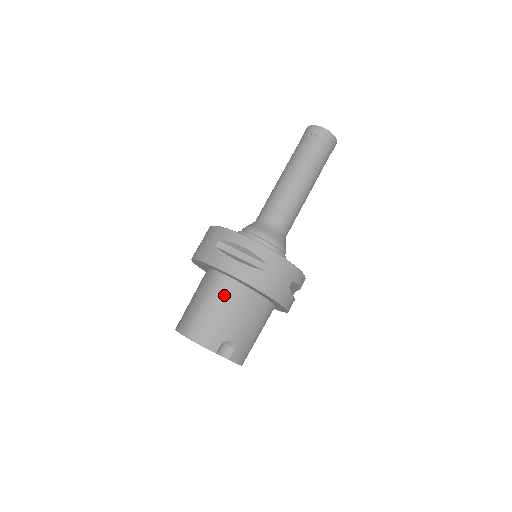
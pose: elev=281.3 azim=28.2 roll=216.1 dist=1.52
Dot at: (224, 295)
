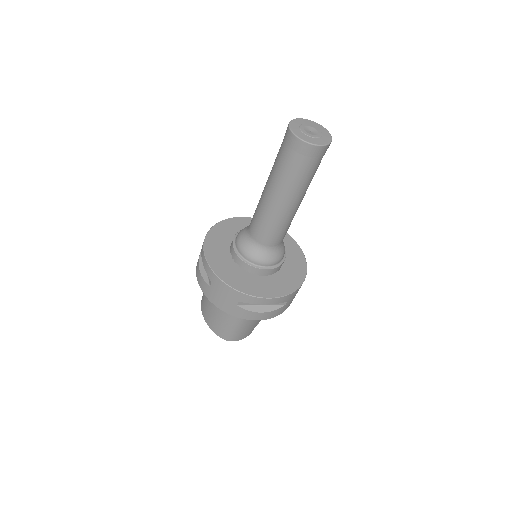
Dot at: occluded
